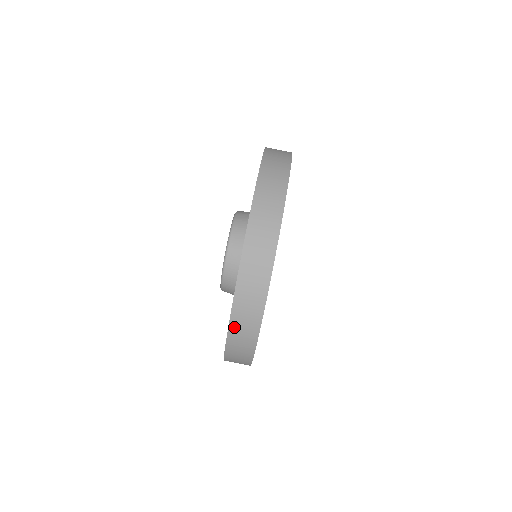
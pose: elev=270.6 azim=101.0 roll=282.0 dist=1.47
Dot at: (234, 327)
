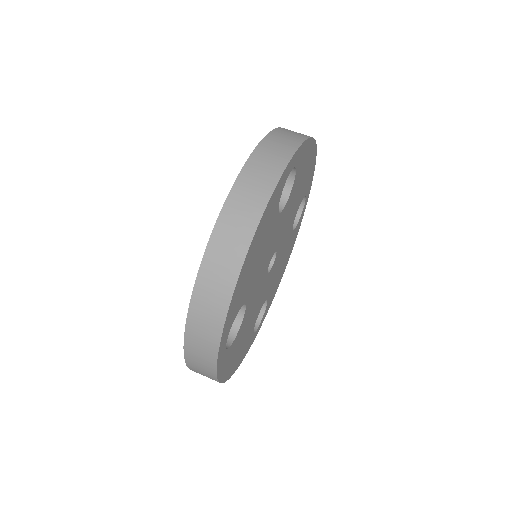
Dot at: (241, 184)
